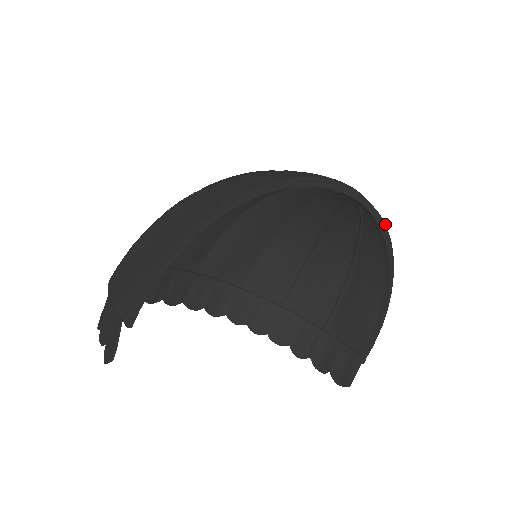
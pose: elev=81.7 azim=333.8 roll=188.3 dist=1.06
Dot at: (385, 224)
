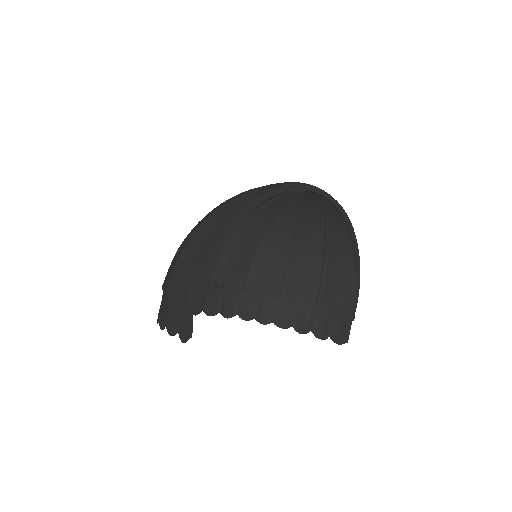
Dot at: occluded
